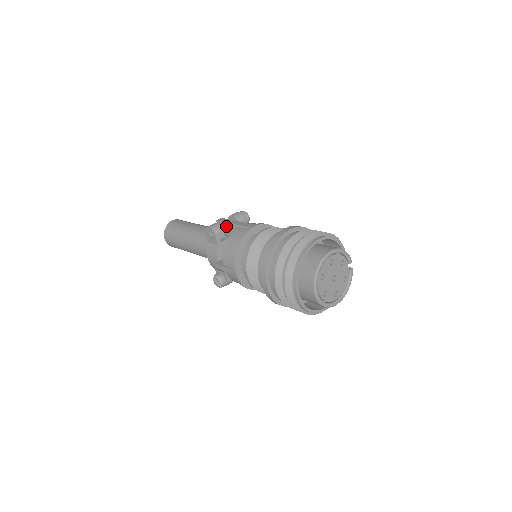
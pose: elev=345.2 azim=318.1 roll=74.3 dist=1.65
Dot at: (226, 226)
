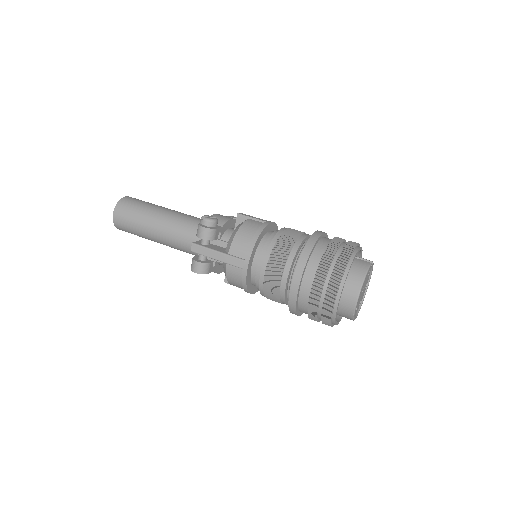
Dot at: (208, 256)
